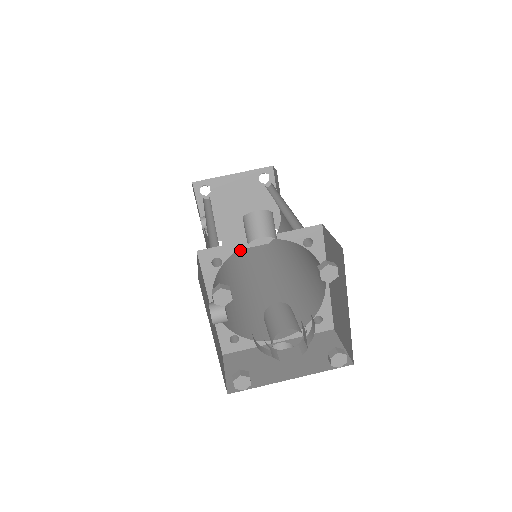
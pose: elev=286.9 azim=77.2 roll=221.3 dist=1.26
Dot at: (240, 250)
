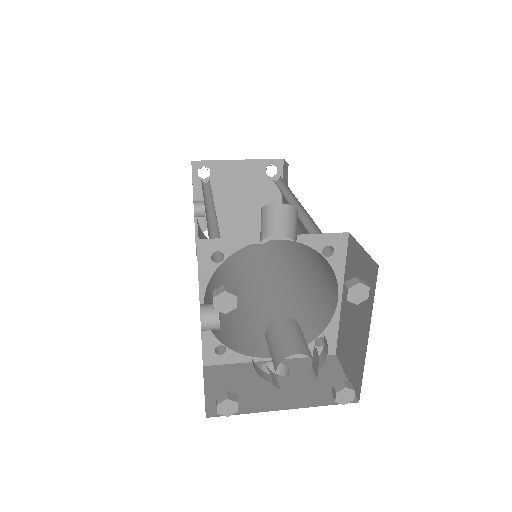
Dot at: occluded
